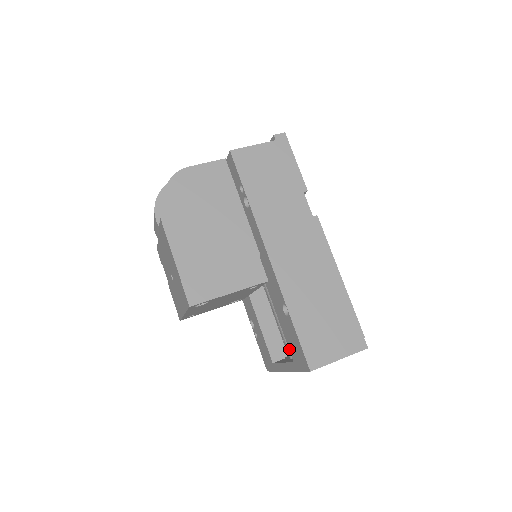
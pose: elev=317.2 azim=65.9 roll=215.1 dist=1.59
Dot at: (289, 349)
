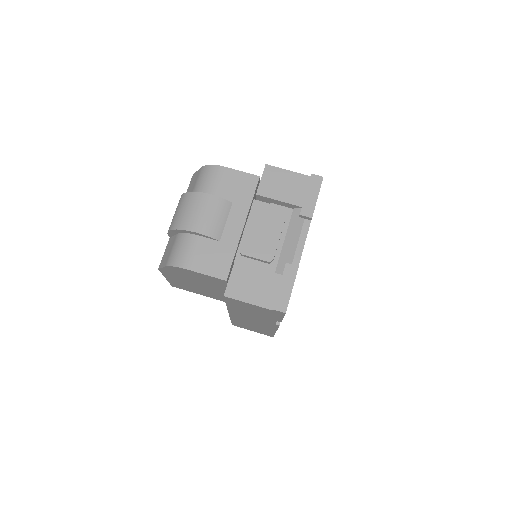
Dot at: occluded
